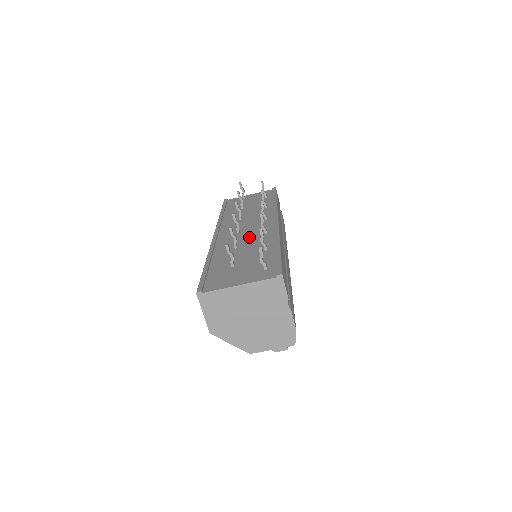
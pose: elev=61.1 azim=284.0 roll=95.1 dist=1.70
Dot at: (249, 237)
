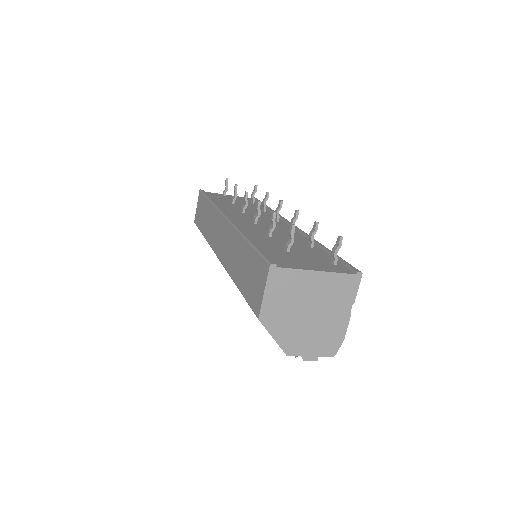
Dot at: (275, 231)
